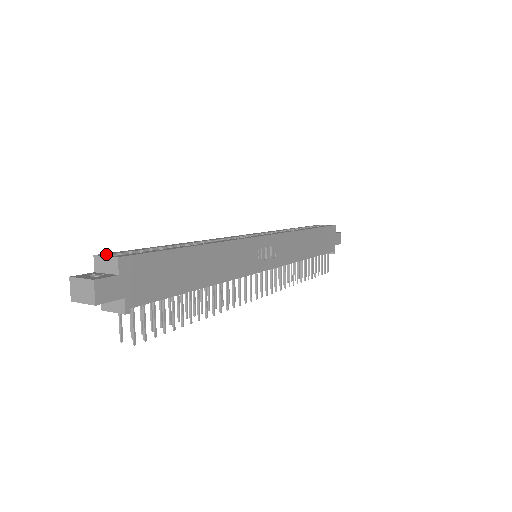
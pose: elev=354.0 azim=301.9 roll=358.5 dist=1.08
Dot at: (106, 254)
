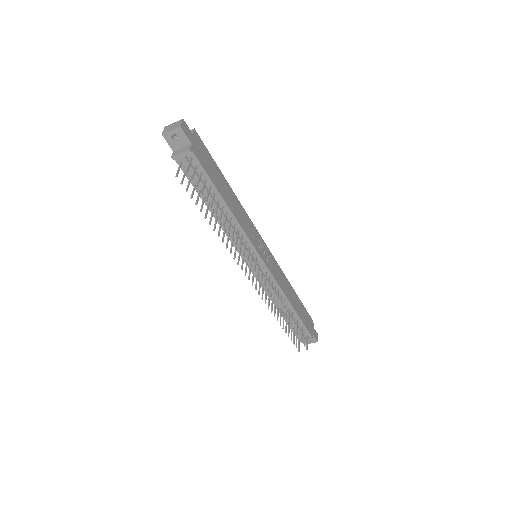
Dot at: occluded
